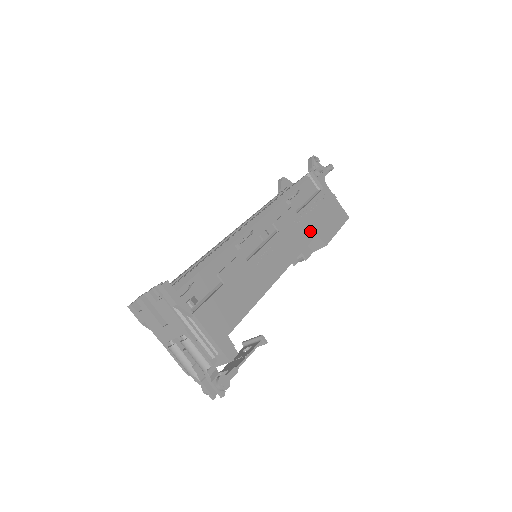
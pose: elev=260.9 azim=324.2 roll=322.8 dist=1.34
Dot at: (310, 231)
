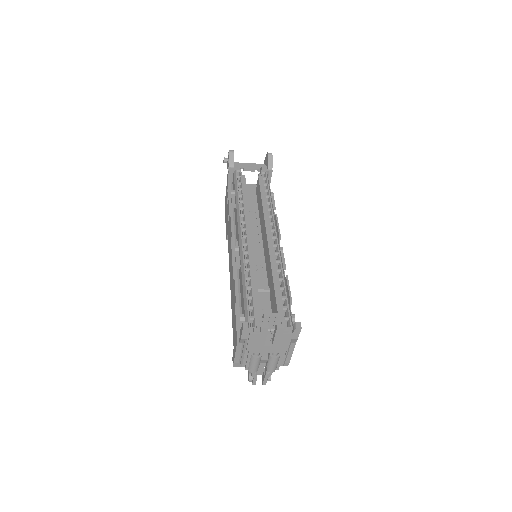
Dot at: occluded
